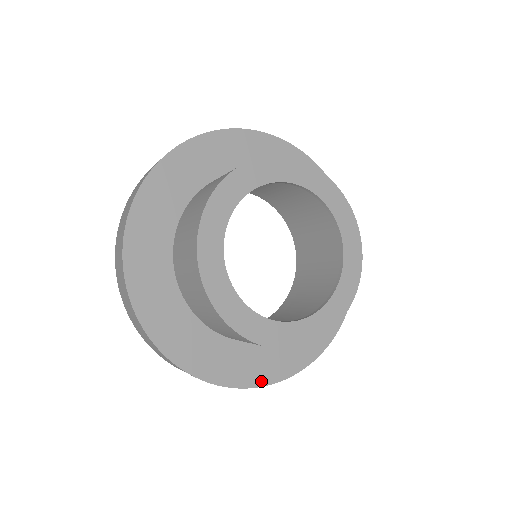
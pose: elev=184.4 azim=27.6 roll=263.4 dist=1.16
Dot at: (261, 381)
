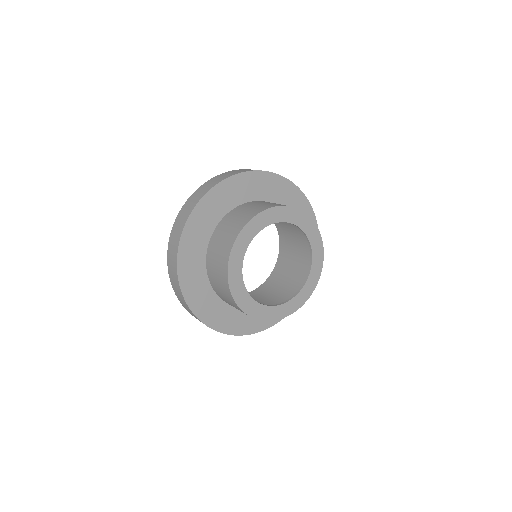
Dot at: (201, 316)
